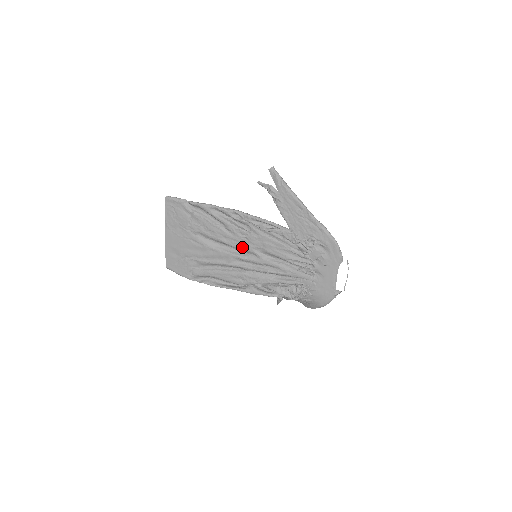
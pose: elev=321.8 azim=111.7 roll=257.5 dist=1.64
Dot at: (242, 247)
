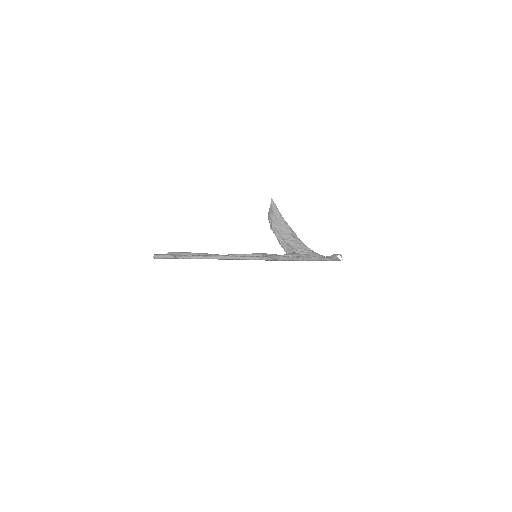
Dot at: occluded
